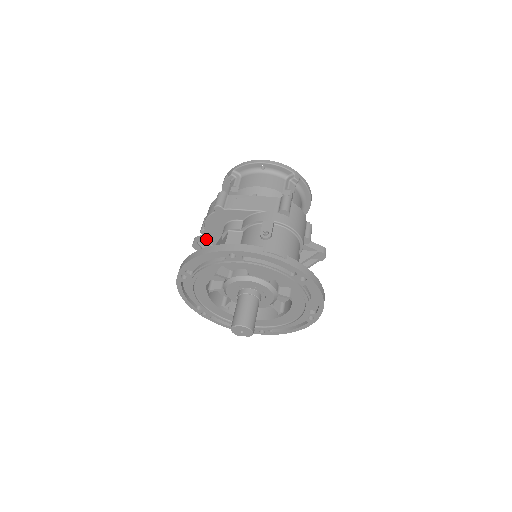
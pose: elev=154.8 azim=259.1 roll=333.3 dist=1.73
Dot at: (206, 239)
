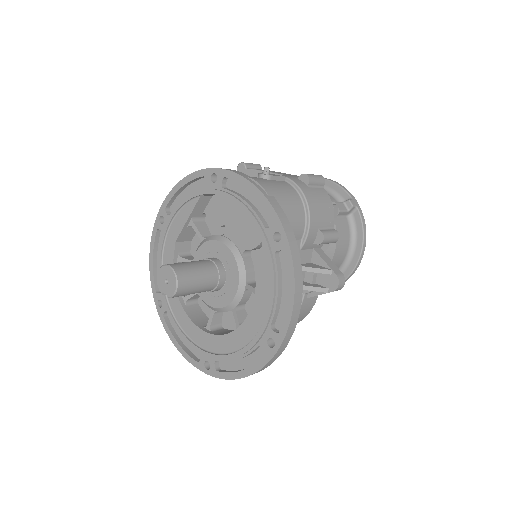
Dot at: occluded
